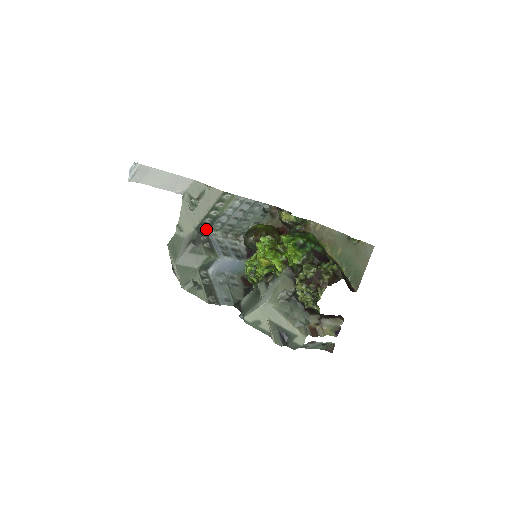
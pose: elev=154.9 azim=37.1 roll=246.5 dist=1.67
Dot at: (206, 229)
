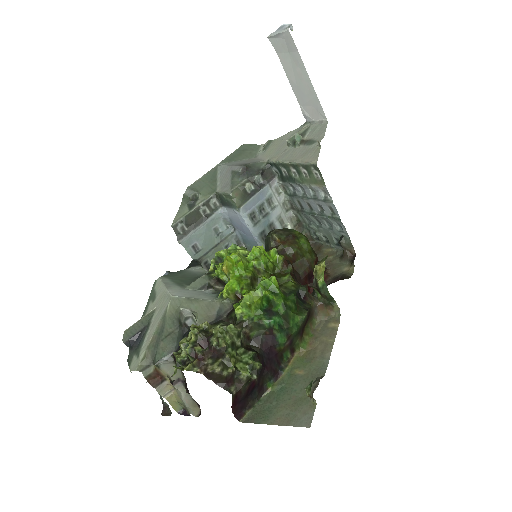
Dot at: (276, 176)
